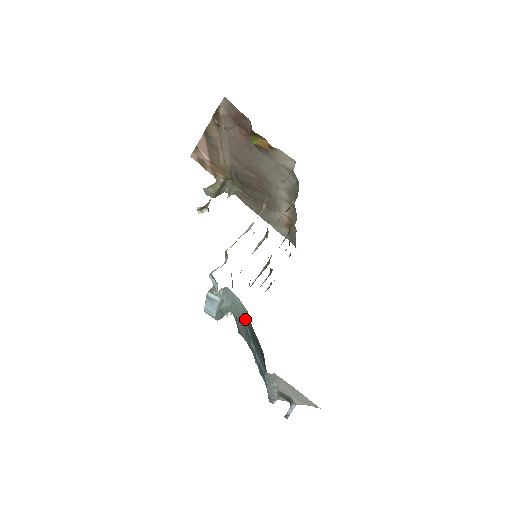
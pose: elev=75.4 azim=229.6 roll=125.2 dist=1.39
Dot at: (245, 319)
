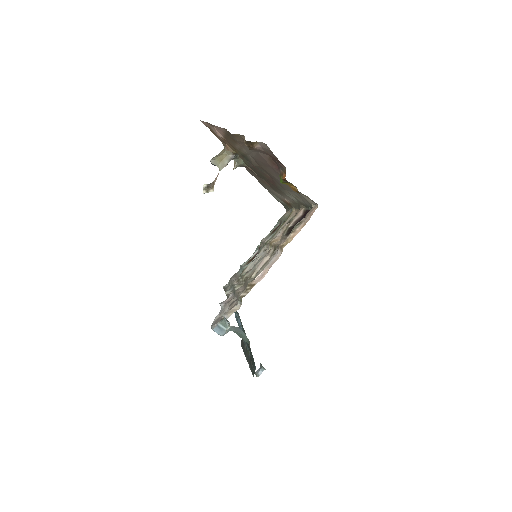
Dot at: (245, 341)
